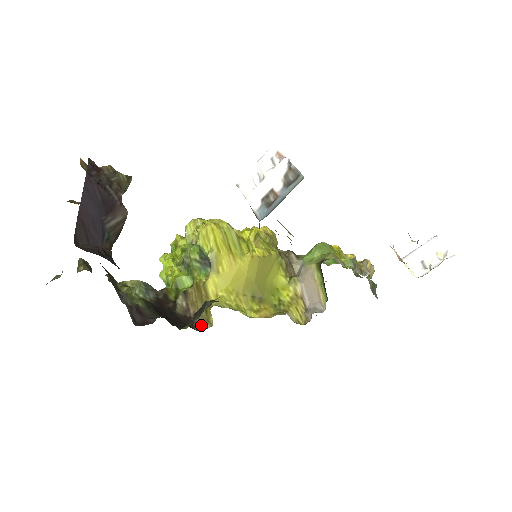
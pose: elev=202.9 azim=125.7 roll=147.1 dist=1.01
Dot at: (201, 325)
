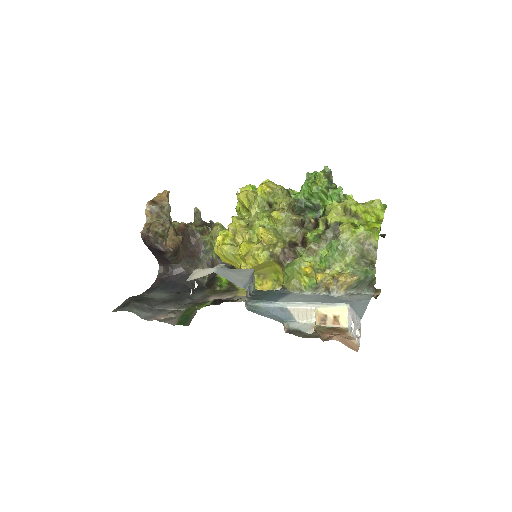
Dot at: occluded
